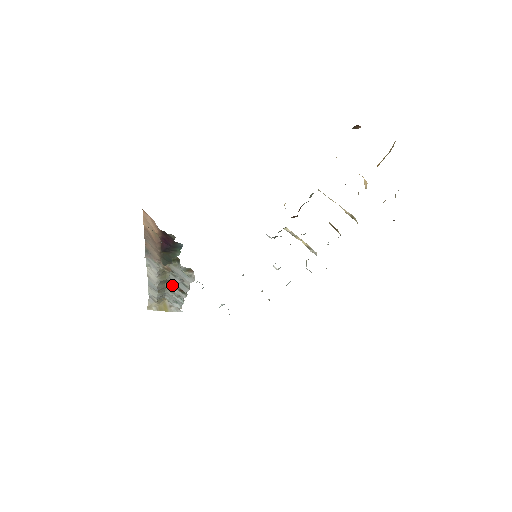
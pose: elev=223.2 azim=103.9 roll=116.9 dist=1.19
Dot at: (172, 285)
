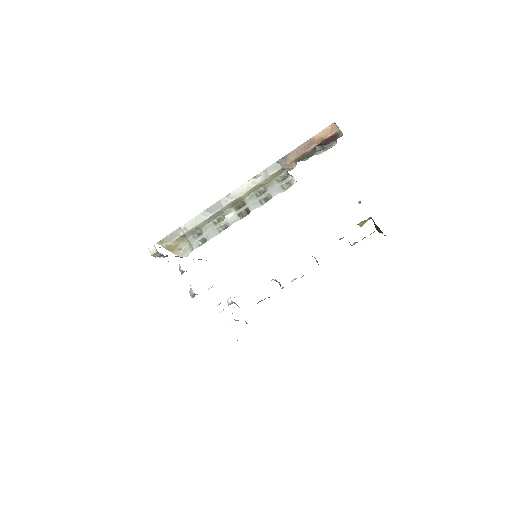
Dot at: (235, 210)
